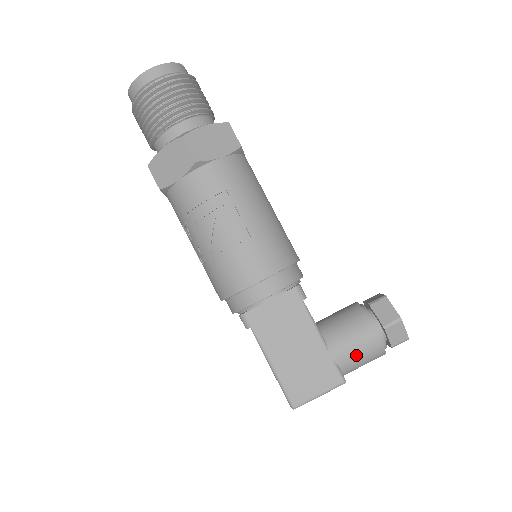
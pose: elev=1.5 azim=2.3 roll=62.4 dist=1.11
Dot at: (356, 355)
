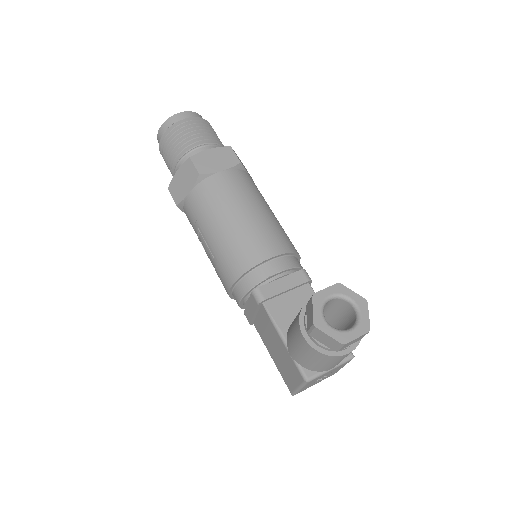
Dot at: (304, 357)
